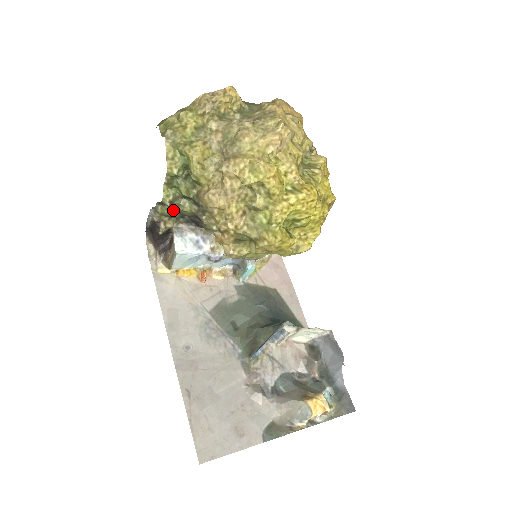
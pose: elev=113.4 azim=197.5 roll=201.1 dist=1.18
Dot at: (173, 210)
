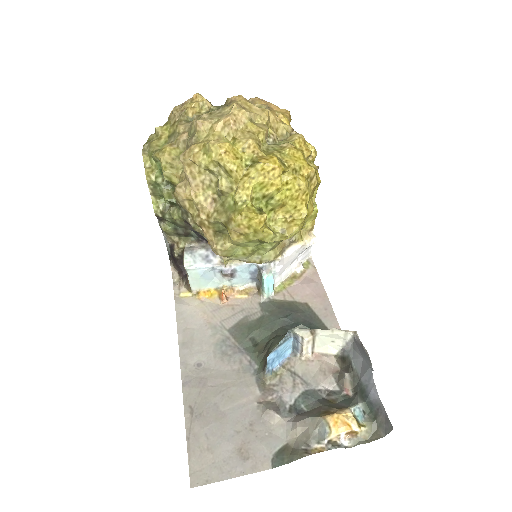
Dot at: (174, 225)
